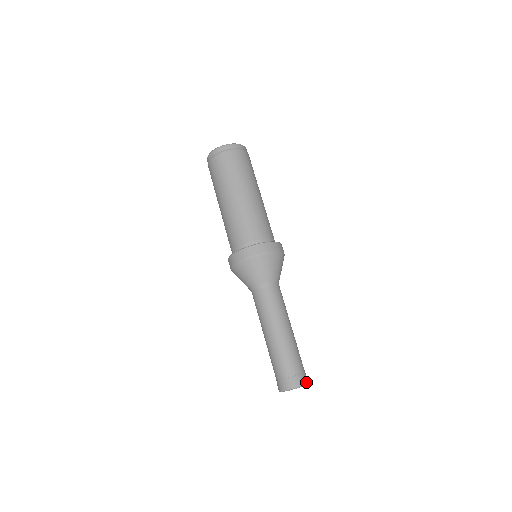
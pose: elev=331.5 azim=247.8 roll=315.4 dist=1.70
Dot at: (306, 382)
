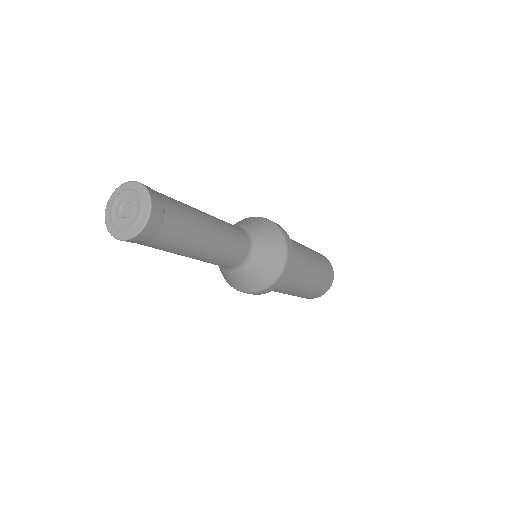
Dot at: (144, 185)
